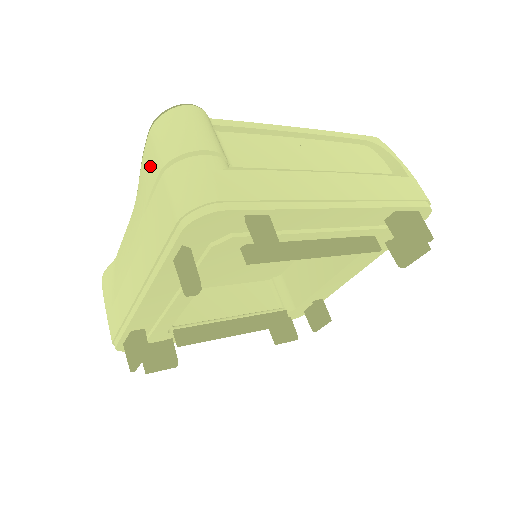
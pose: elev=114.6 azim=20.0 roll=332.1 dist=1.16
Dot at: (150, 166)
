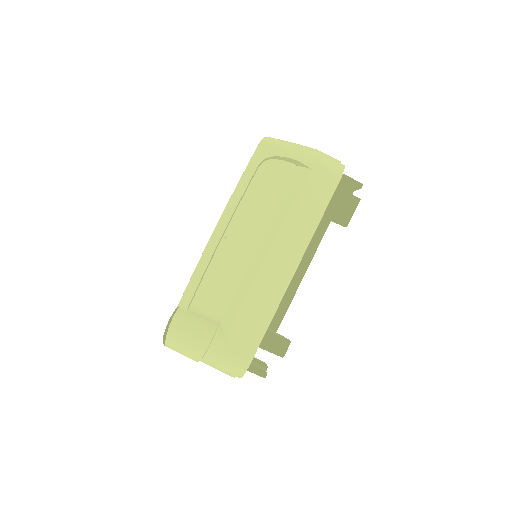
Dot at: occluded
